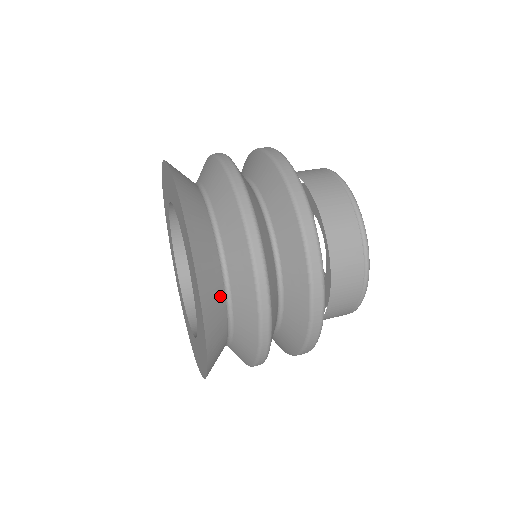
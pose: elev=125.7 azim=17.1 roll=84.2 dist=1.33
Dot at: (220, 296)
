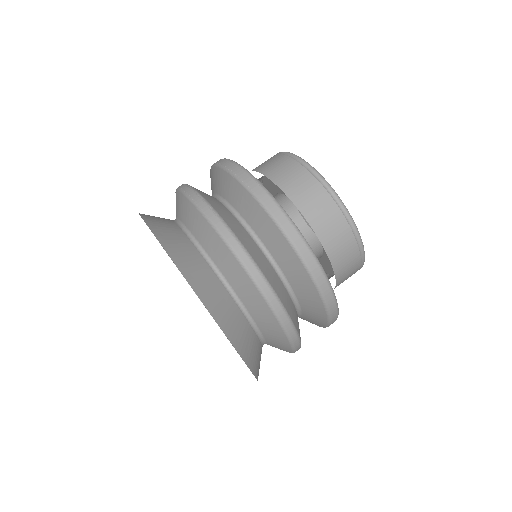
Dot at: (258, 348)
